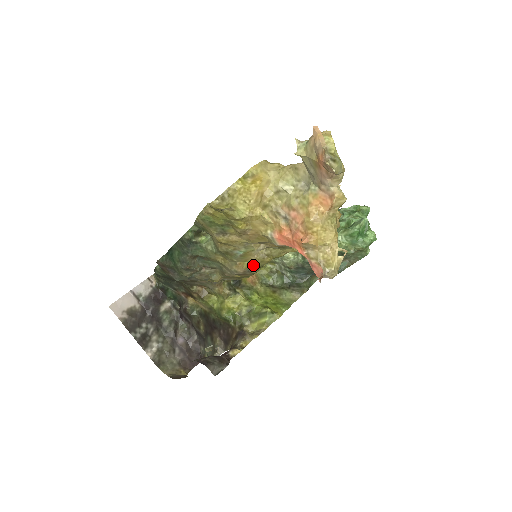
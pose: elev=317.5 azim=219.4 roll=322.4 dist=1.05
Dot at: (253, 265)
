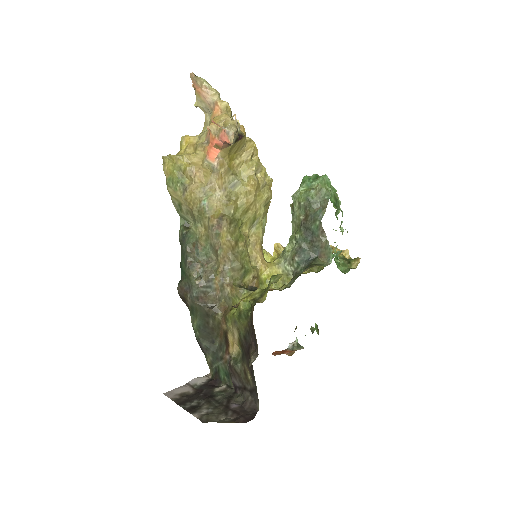
Dot at: (222, 213)
